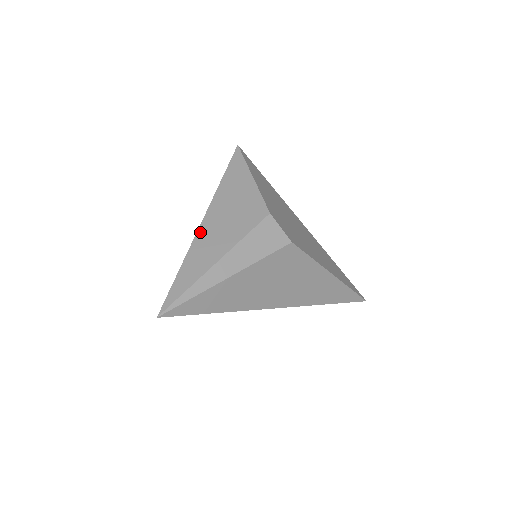
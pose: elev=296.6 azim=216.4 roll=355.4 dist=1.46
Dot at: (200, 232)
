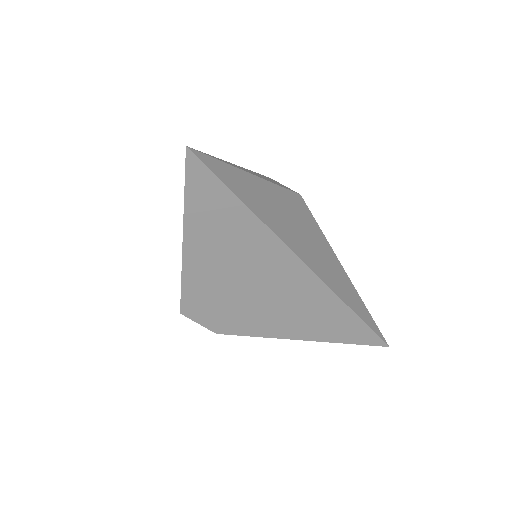
Dot at: occluded
